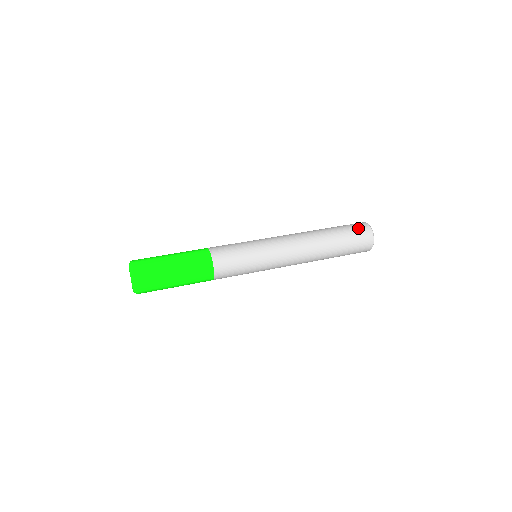
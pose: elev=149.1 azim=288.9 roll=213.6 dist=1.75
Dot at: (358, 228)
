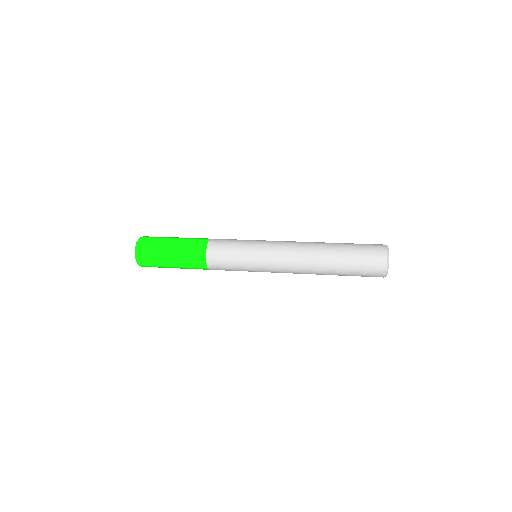
Dot at: (371, 247)
